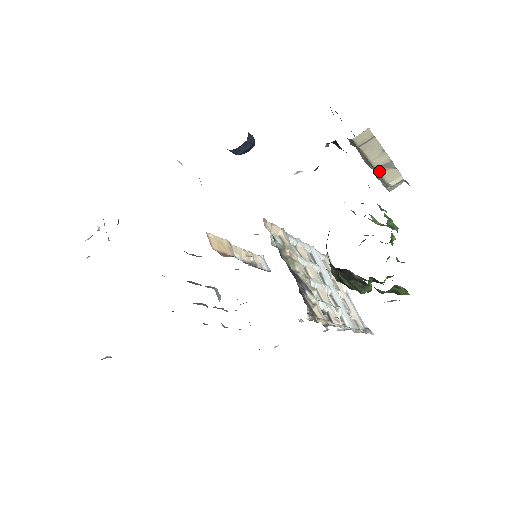
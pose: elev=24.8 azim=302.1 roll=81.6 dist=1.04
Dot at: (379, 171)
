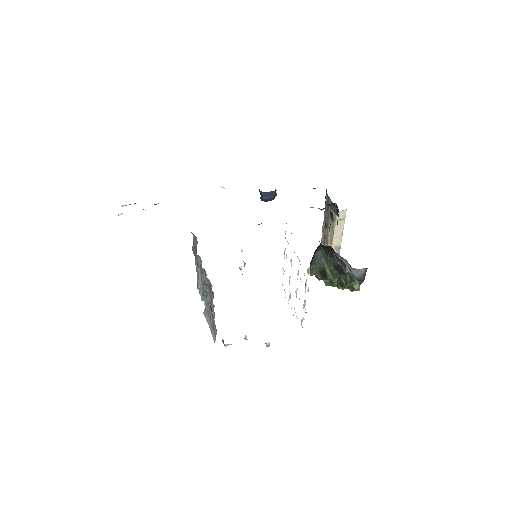
Dot at: occluded
